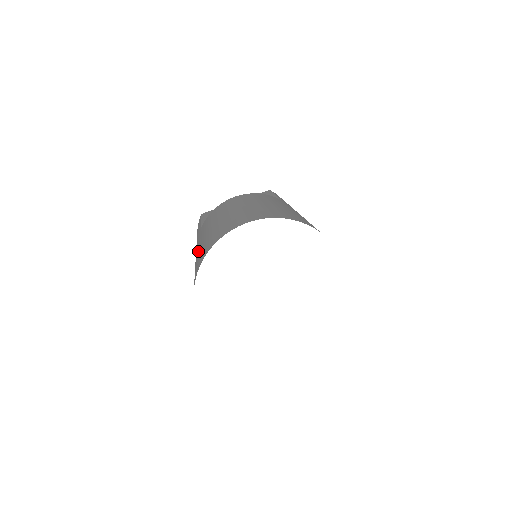
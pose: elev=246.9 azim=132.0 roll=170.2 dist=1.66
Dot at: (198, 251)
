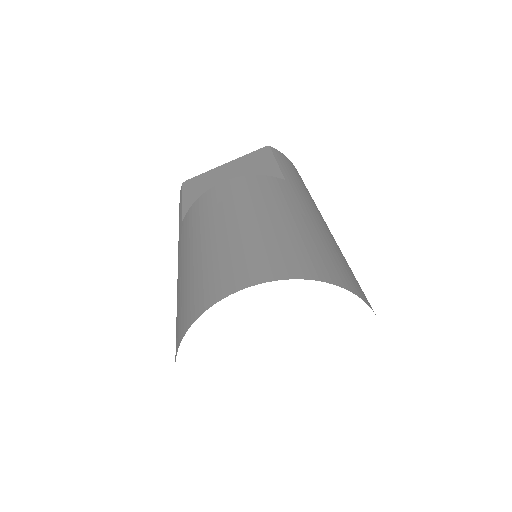
Dot at: (178, 286)
